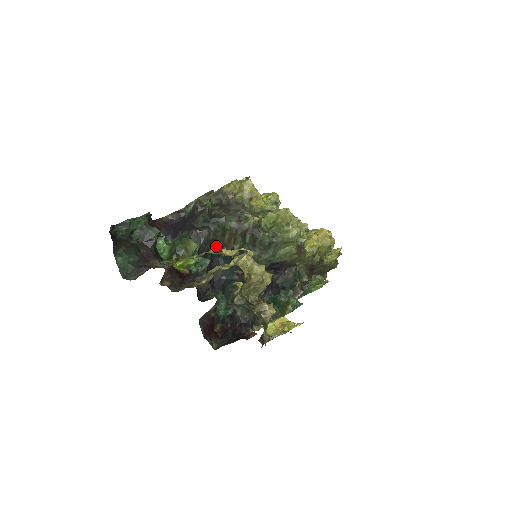
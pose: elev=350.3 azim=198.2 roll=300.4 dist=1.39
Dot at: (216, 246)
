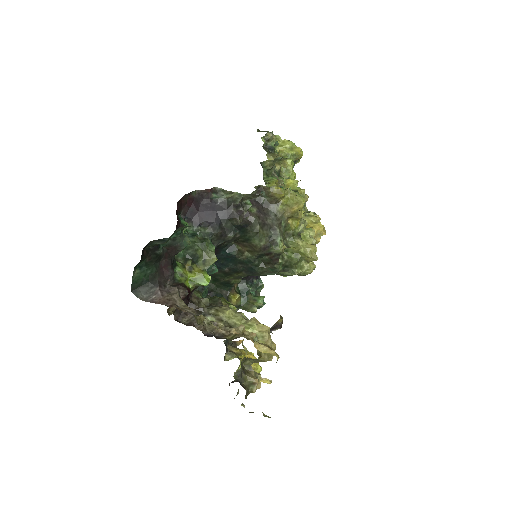
Dot at: (228, 242)
